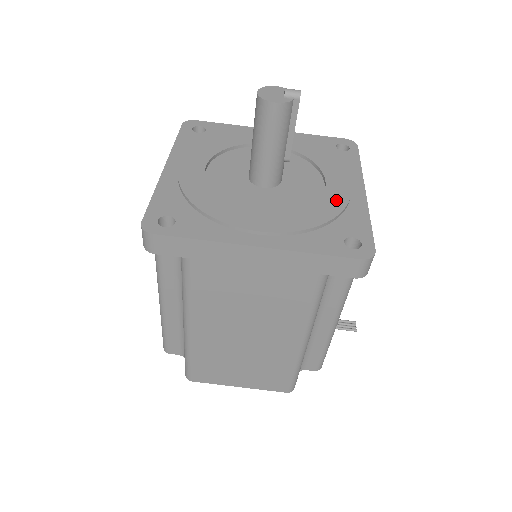
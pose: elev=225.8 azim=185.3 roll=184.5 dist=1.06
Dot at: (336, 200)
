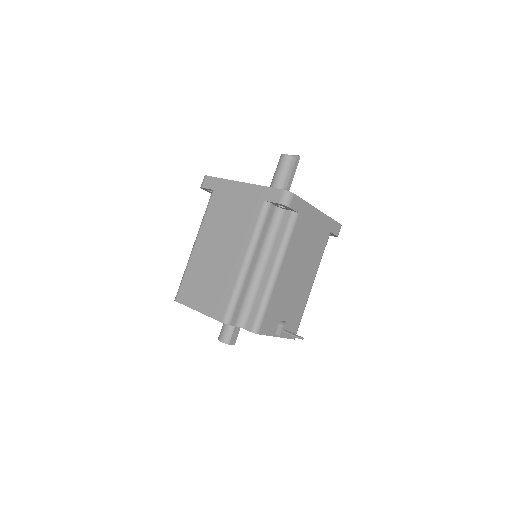
Dot at: occluded
